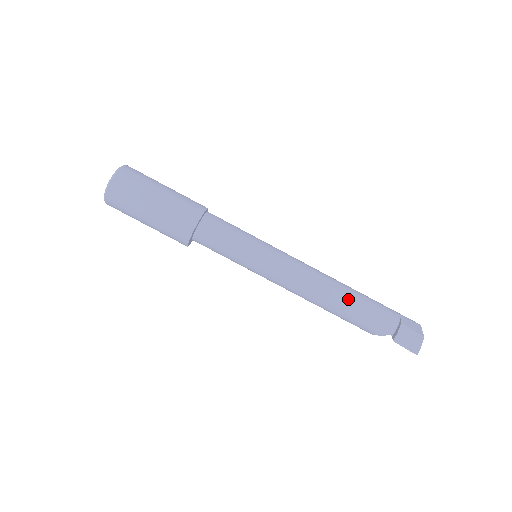
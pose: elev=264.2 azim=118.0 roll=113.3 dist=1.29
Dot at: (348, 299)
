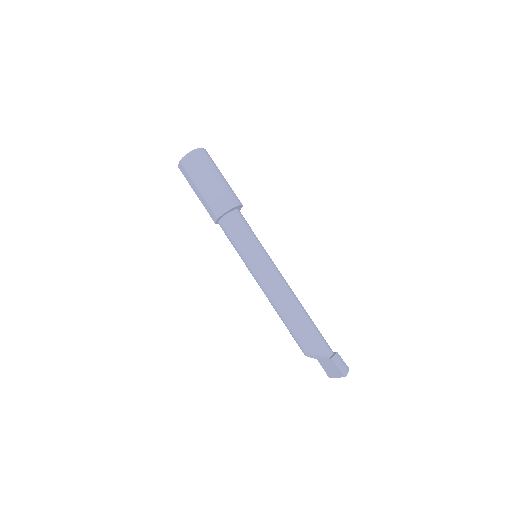
Dot at: (308, 315)
